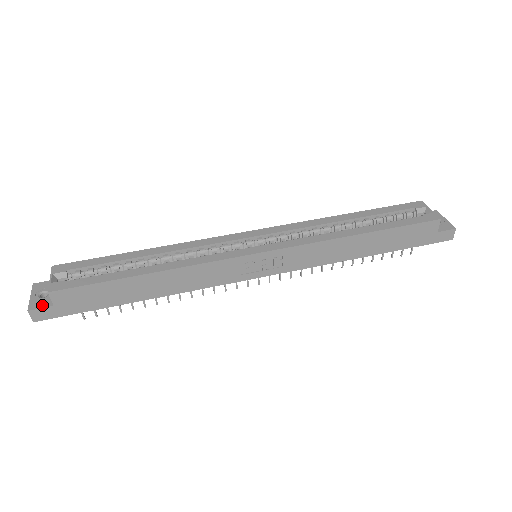
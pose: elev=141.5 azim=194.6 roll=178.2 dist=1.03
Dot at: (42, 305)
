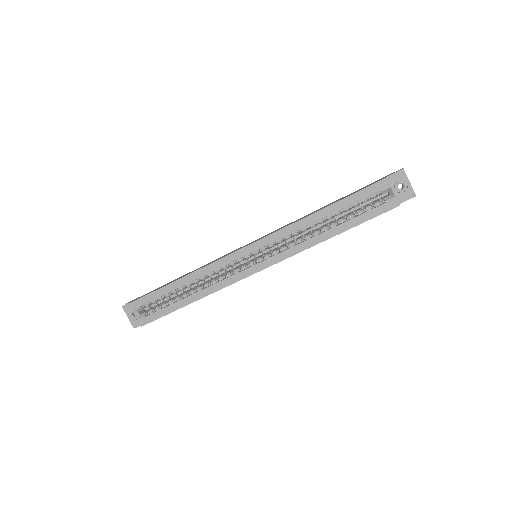
Dot at: (139, 324)
